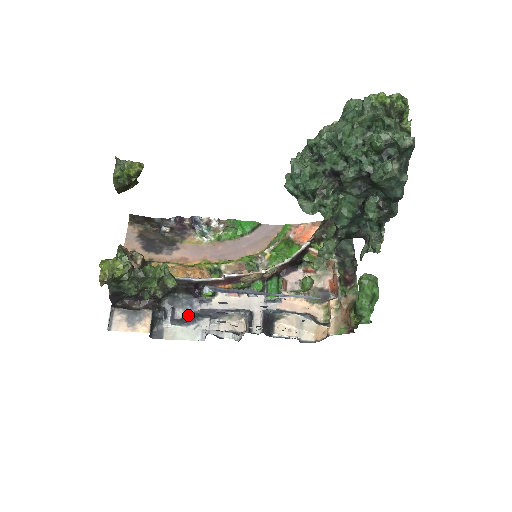
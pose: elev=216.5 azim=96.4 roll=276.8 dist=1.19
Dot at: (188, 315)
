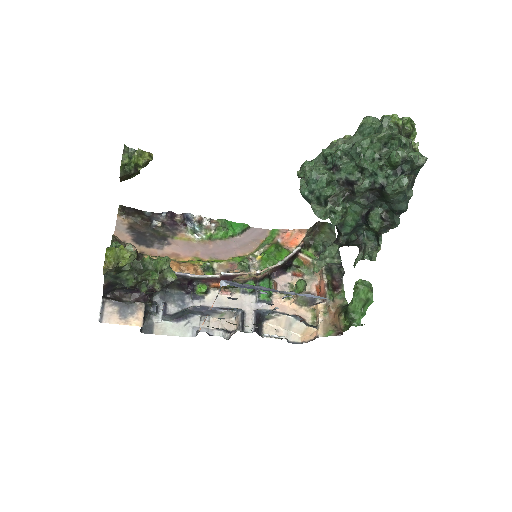
Dot at: (180, 311)
